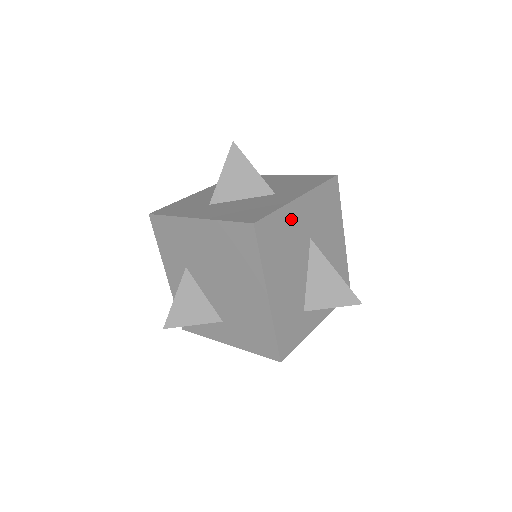
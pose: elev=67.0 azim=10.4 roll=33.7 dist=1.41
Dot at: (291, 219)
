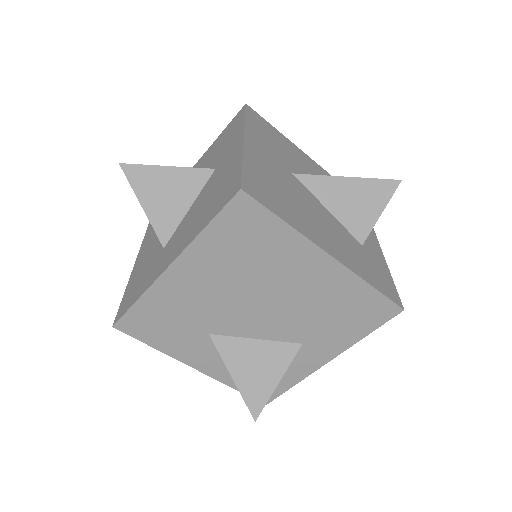
Dot at: (261, 165)
